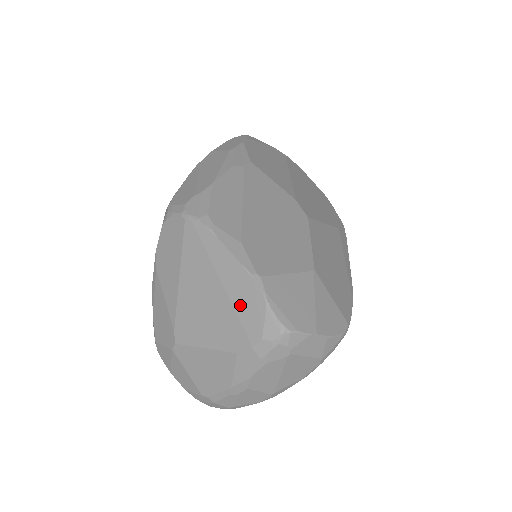
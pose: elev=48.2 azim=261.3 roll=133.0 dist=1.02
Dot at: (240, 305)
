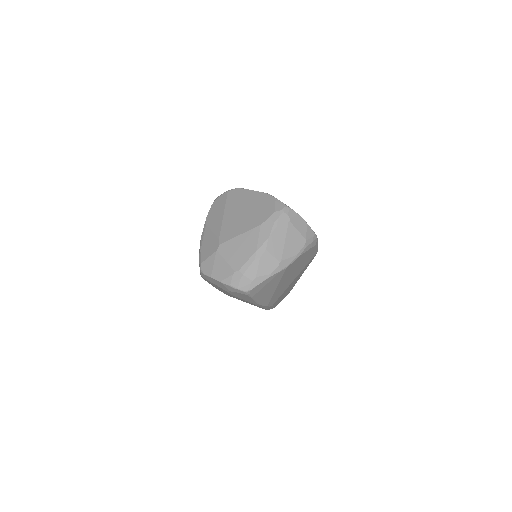
Dot at: (261, 205)
